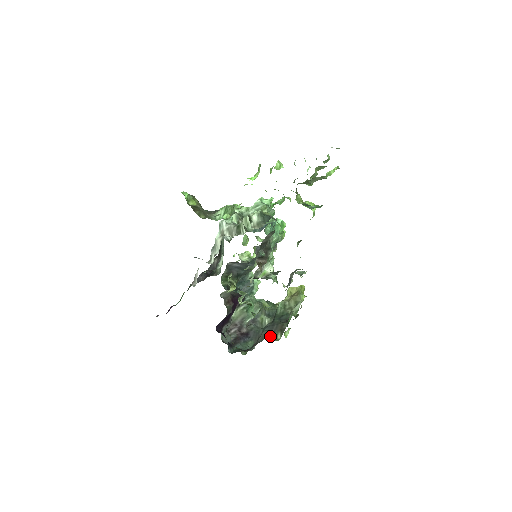
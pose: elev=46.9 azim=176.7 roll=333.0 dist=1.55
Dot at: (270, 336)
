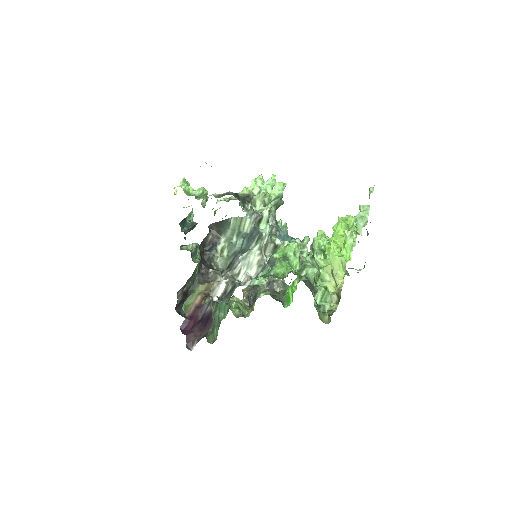
Dot at: (214, 307)
